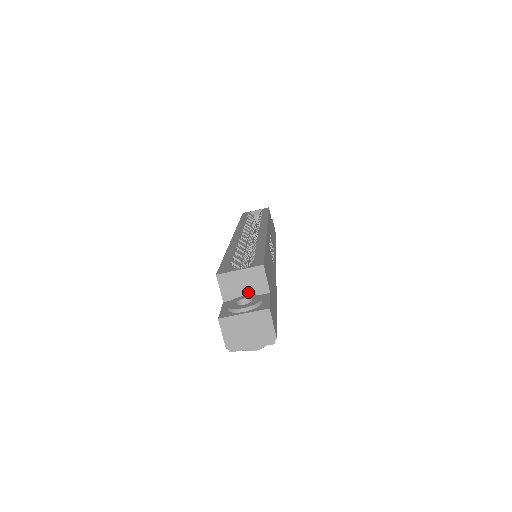
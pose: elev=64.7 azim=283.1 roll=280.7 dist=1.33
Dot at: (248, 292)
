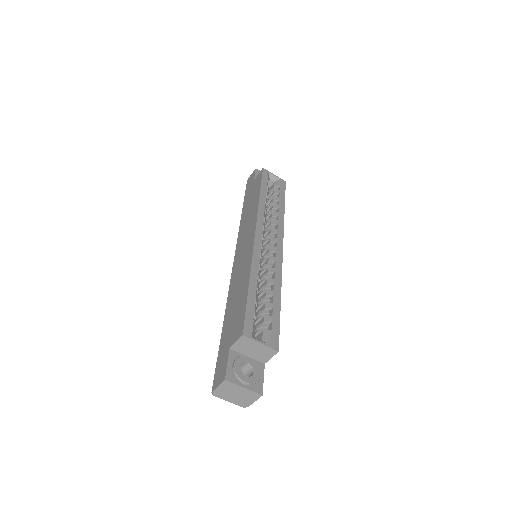
Dot at: (252, 355)
